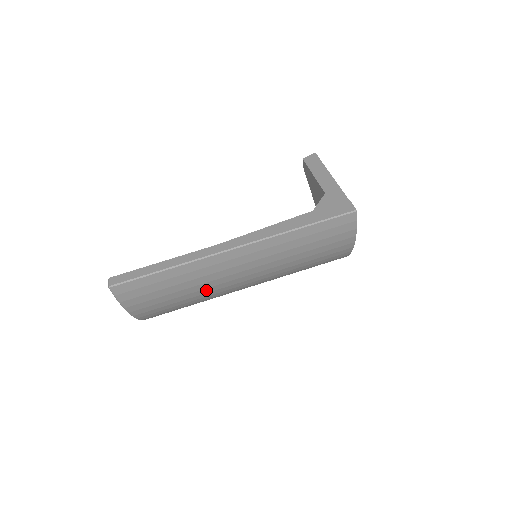
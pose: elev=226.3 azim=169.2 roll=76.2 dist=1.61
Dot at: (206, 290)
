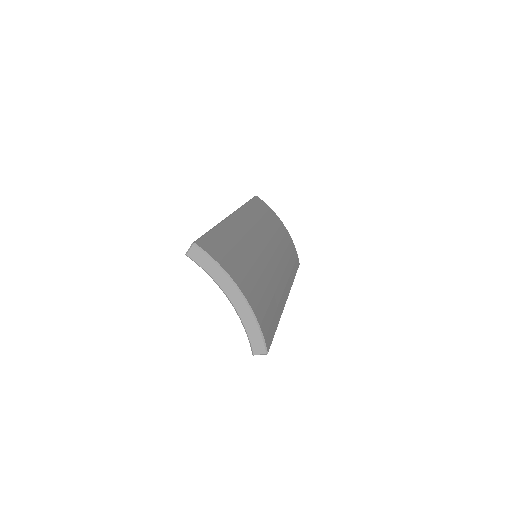
Dot at: (261, 262)
